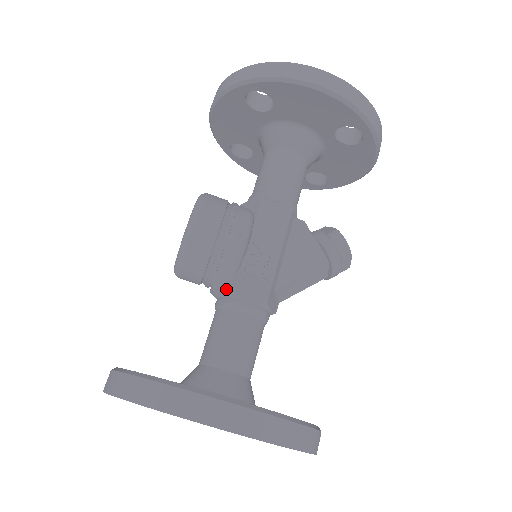
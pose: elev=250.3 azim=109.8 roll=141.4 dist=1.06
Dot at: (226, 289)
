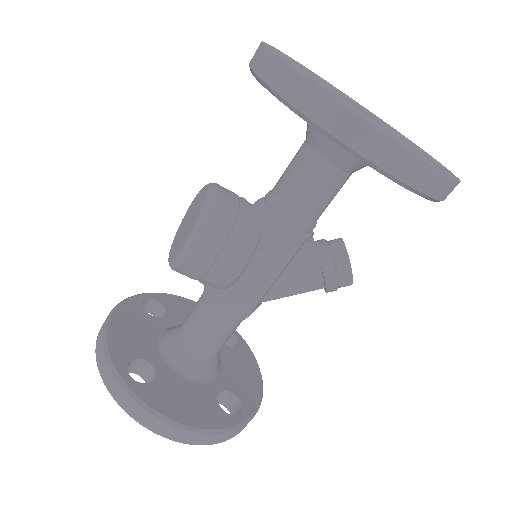
Dot at: (213, 294)
